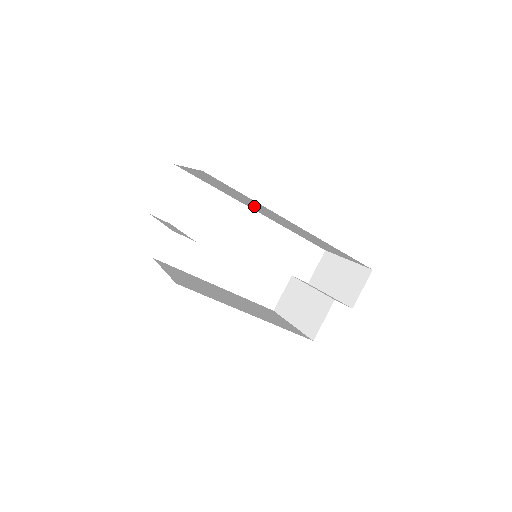
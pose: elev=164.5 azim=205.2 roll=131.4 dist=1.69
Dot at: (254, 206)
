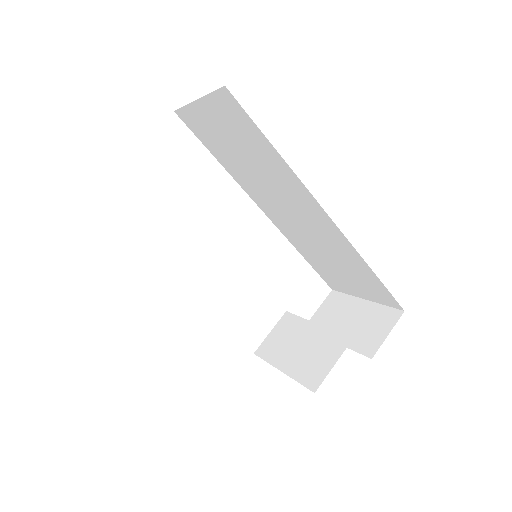
Dot at: (268, 188)
